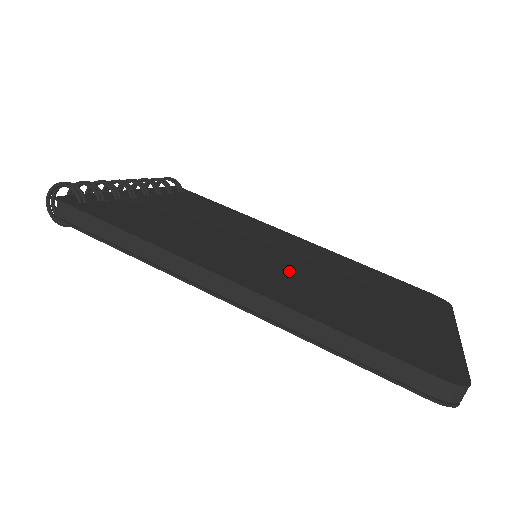
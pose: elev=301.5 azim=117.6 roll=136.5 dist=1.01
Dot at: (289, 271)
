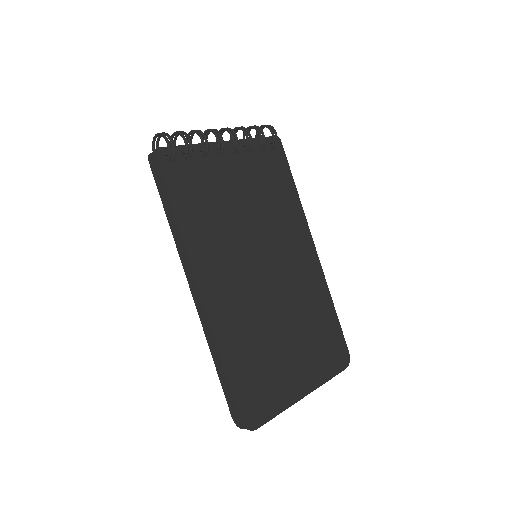
Dot at: (254, 291)
